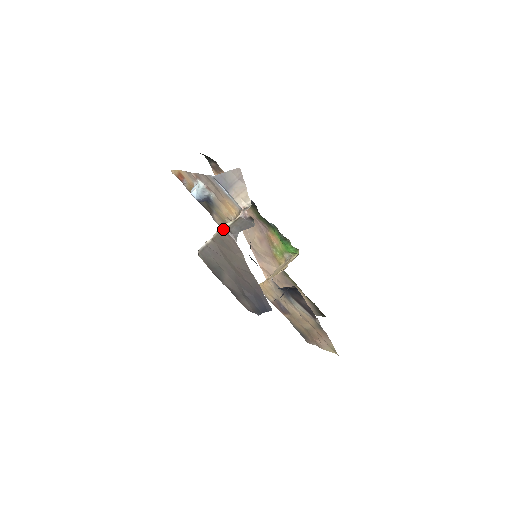
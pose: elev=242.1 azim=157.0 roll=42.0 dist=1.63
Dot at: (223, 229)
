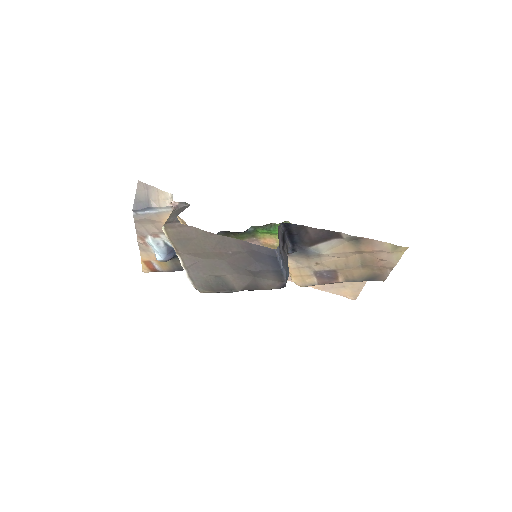
Dot at: (164, 228)
